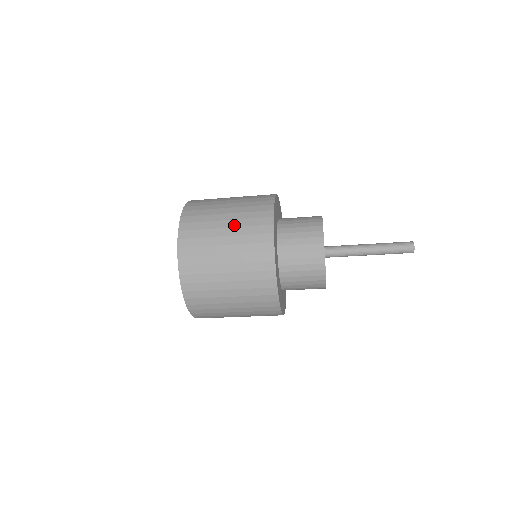
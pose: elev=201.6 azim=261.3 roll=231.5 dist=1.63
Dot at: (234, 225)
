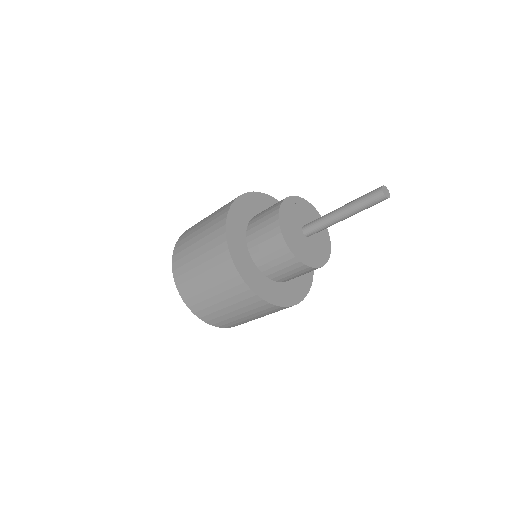
Dot at: (204, 230)
